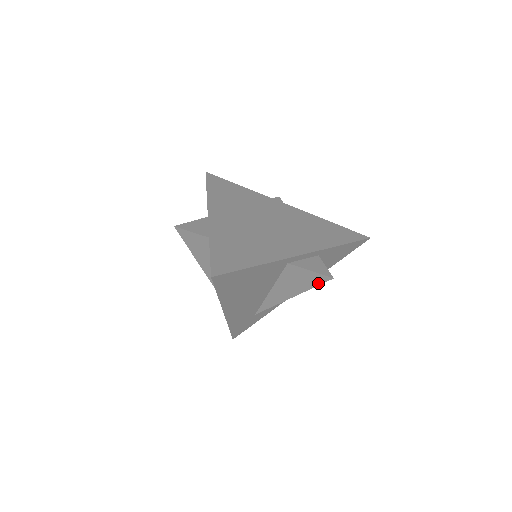
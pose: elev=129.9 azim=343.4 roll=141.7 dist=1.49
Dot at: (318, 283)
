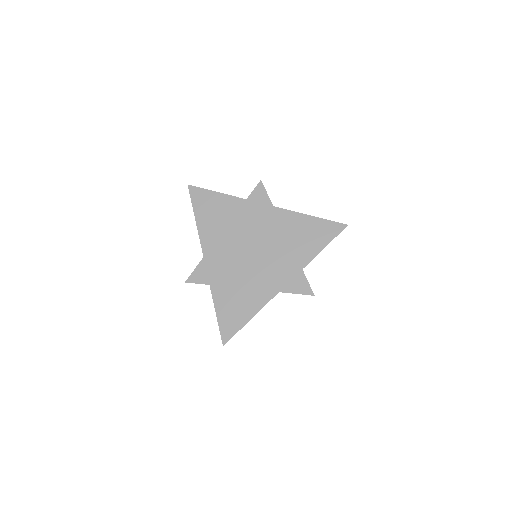
Dot at: occluded
